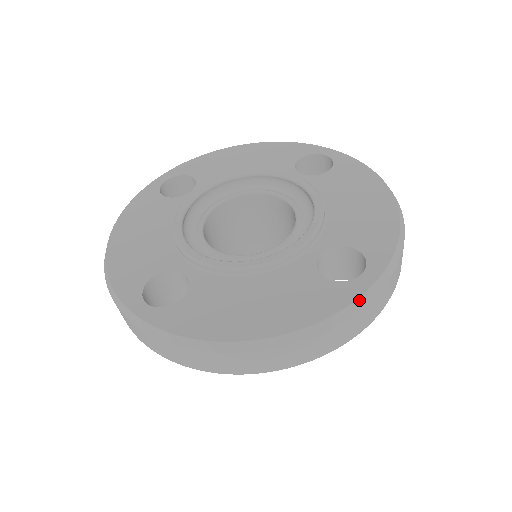
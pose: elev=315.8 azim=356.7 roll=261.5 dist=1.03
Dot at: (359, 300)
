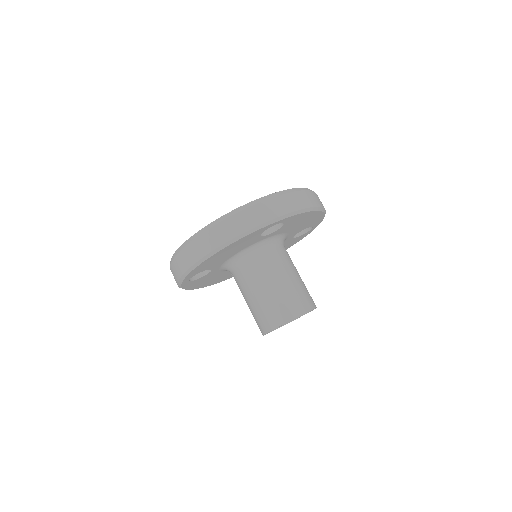
Dot at: (252, 202)
